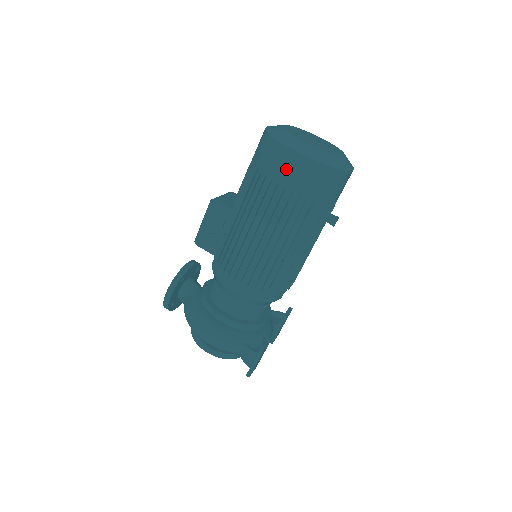
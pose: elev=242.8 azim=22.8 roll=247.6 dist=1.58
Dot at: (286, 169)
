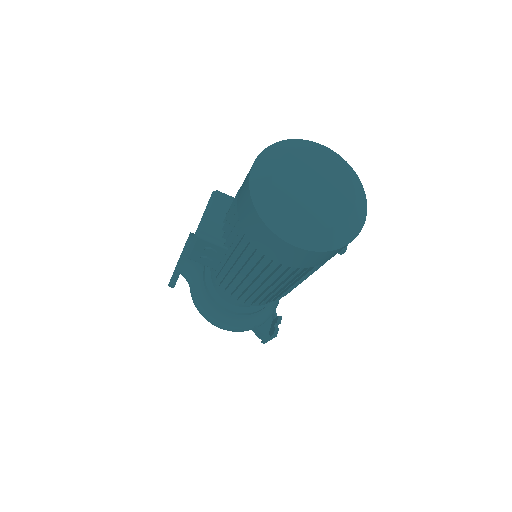
Dot at: (283, 254)
